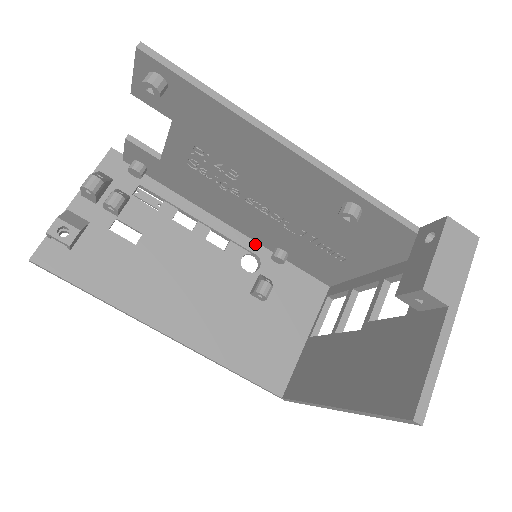
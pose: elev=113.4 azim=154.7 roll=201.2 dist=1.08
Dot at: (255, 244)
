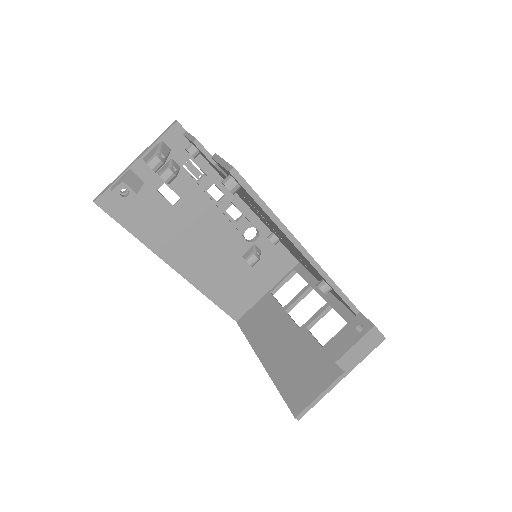
Dot at: (260, 222)
